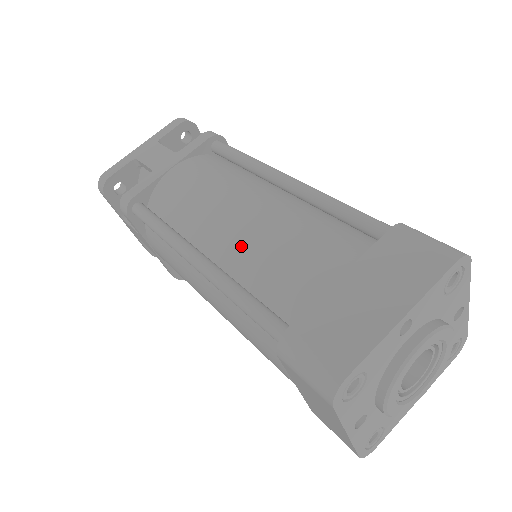
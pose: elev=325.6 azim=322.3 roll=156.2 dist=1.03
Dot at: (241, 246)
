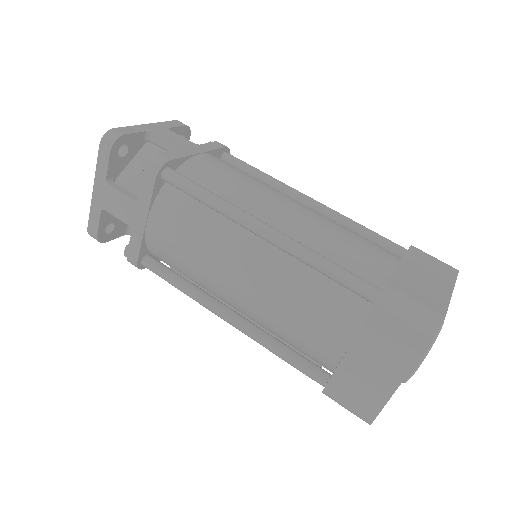
Dot at: (306, 228)
